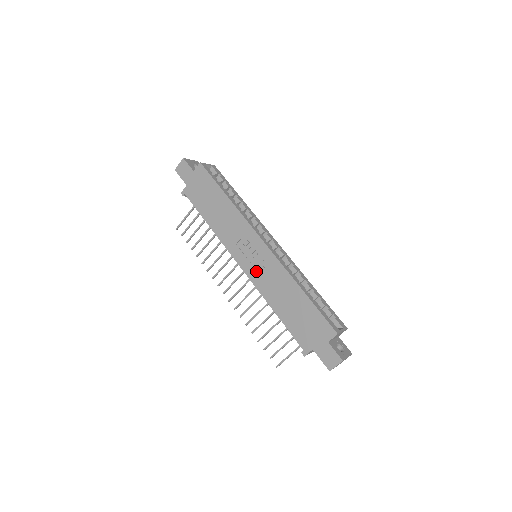
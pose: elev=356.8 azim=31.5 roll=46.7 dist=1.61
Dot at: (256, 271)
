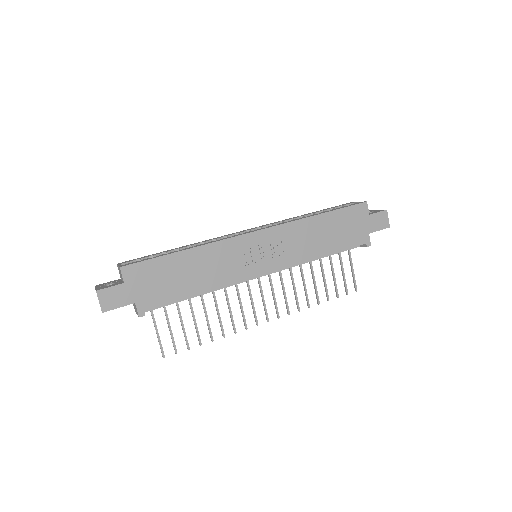
Dot at: (280, 256)
